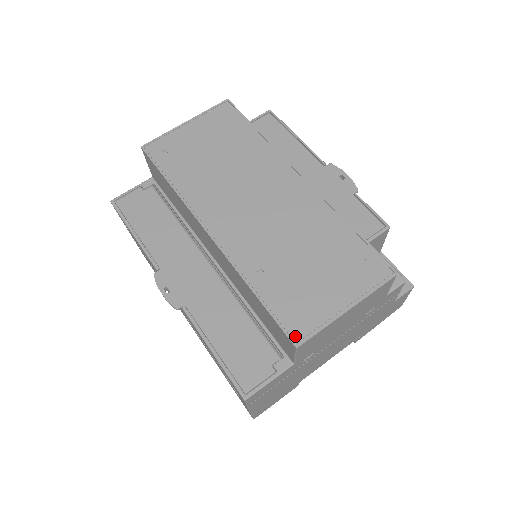
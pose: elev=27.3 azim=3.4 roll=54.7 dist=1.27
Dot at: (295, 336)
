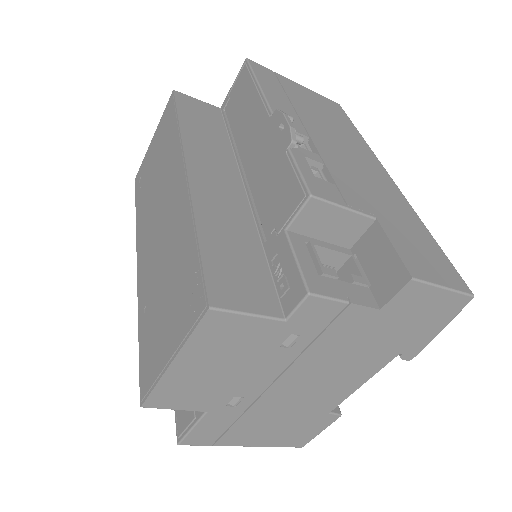
Dot at: (142, 392)
